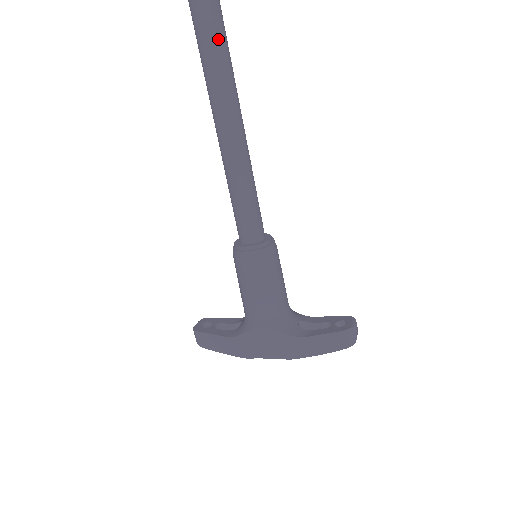
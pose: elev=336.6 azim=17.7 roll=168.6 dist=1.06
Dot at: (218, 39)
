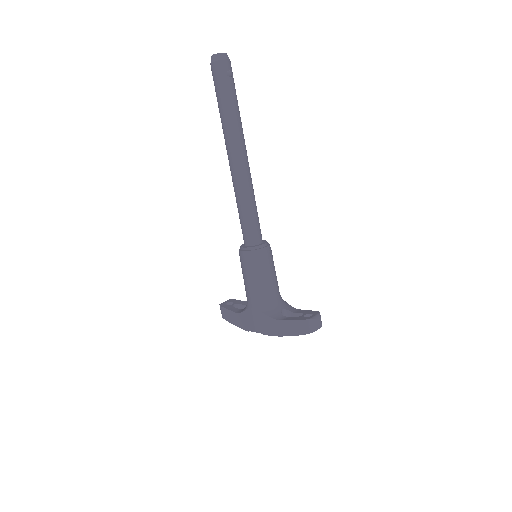
Dot at: (229, 107)
